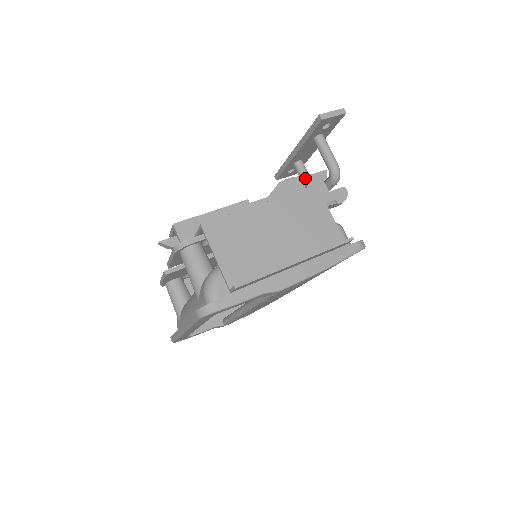
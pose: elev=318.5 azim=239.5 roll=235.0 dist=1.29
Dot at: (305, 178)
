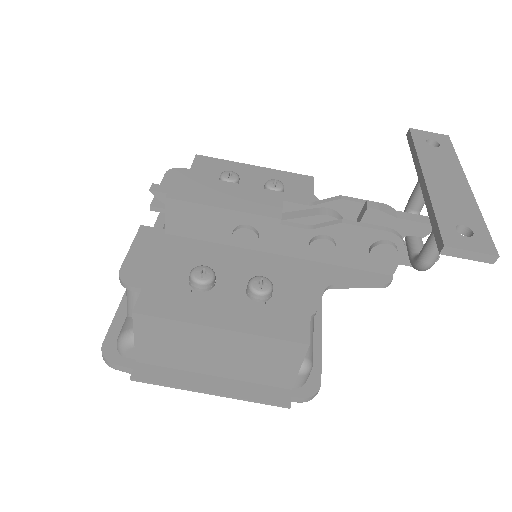
Dot at: (383, 236)
